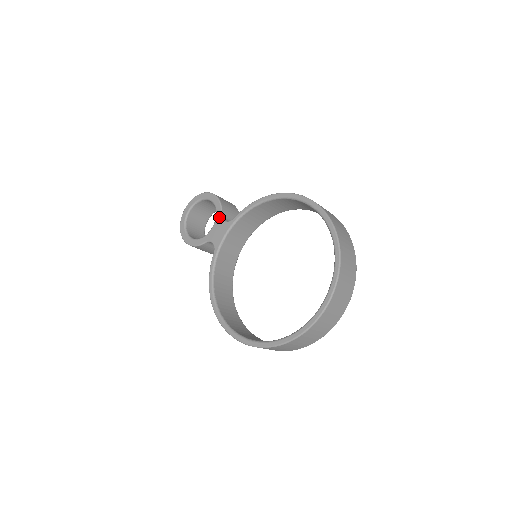
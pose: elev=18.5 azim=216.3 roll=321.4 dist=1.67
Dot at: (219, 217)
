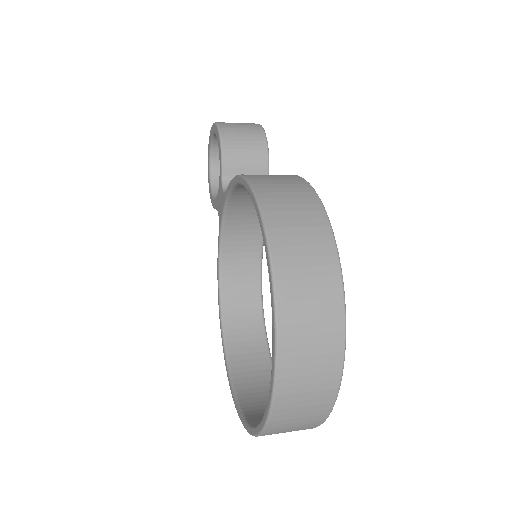
Dot at: (220, 178)
